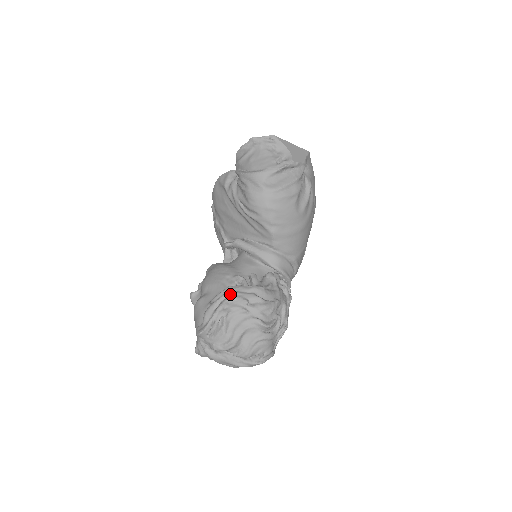
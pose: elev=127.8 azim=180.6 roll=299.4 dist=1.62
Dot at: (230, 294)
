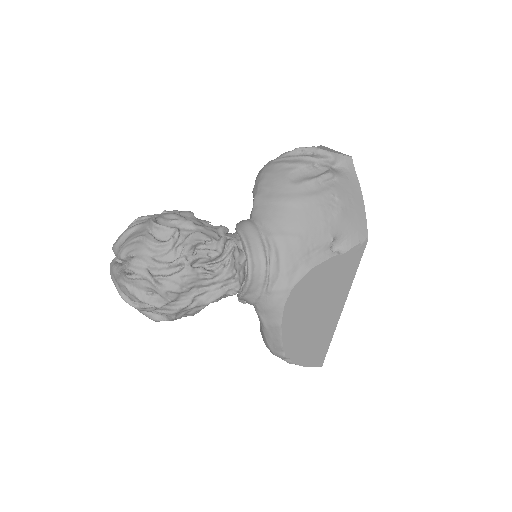
Dot at: occluded
